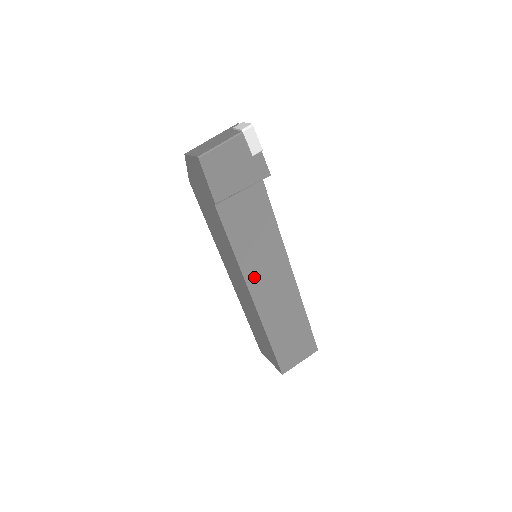
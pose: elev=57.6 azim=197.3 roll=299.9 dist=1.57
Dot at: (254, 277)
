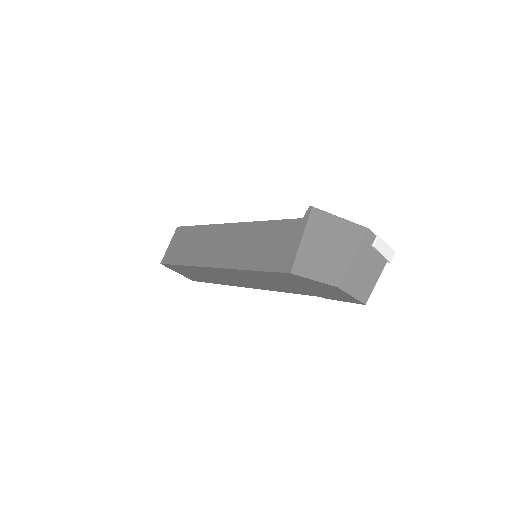
Dot at: occluded
